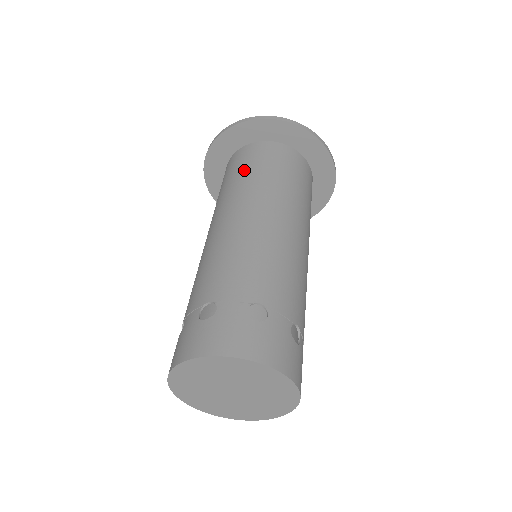
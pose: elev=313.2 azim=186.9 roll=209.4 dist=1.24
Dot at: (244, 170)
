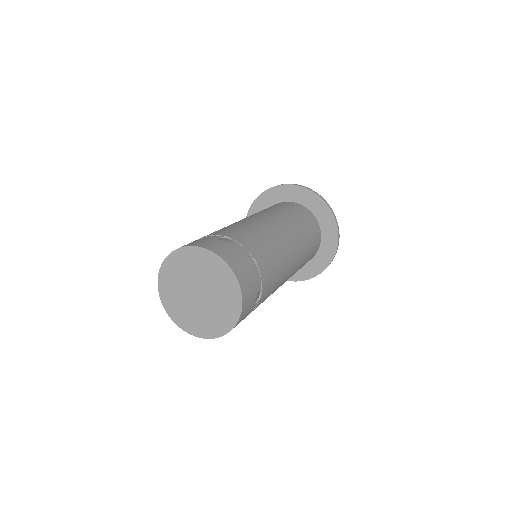
Dot at: occluded
